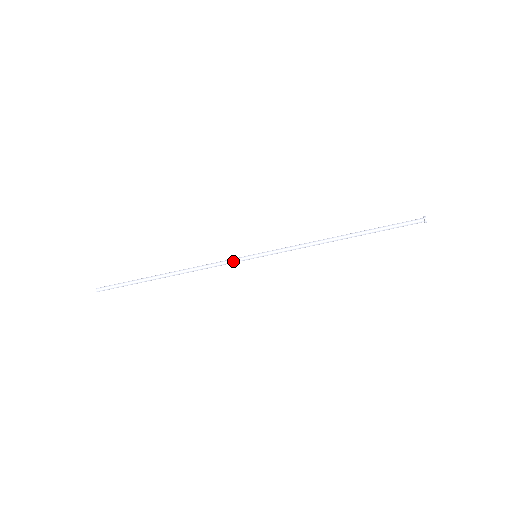
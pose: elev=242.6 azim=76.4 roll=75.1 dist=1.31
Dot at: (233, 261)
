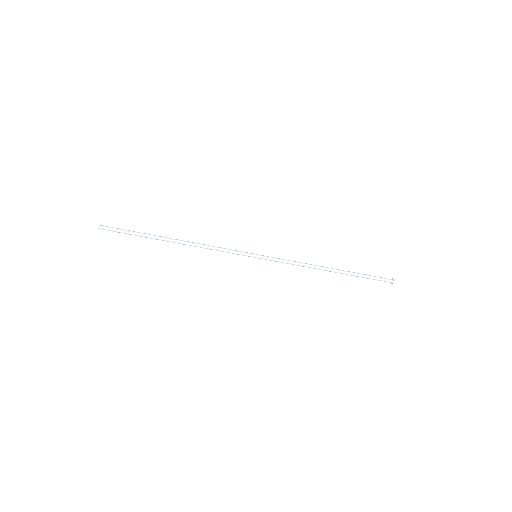
Dot at: (236, 252)
